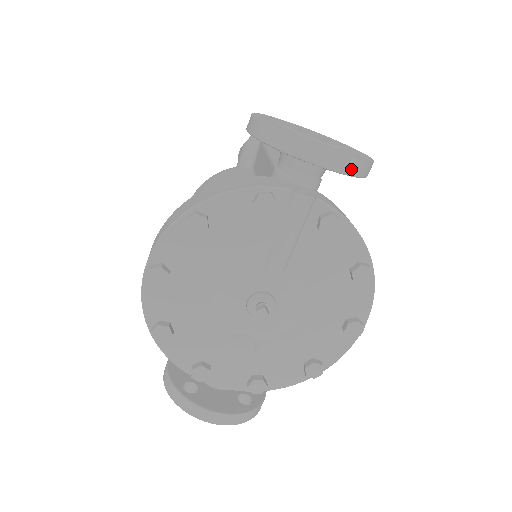
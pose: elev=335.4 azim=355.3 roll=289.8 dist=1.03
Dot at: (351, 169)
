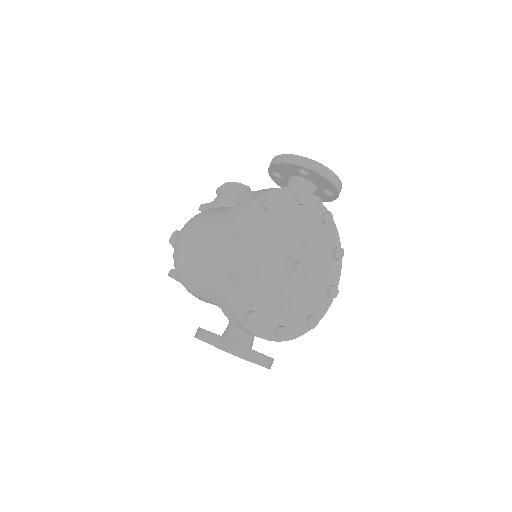
Dot at: (339, 188)
